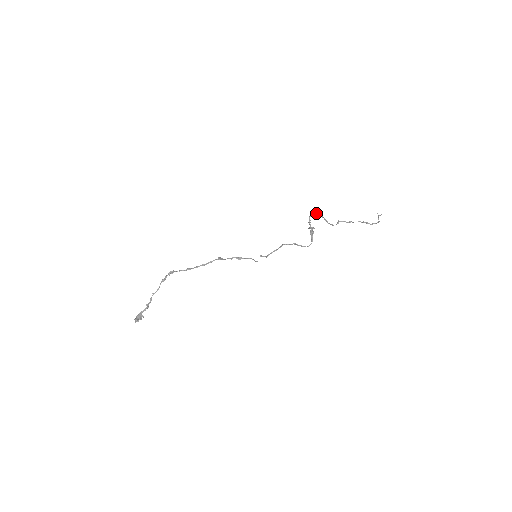
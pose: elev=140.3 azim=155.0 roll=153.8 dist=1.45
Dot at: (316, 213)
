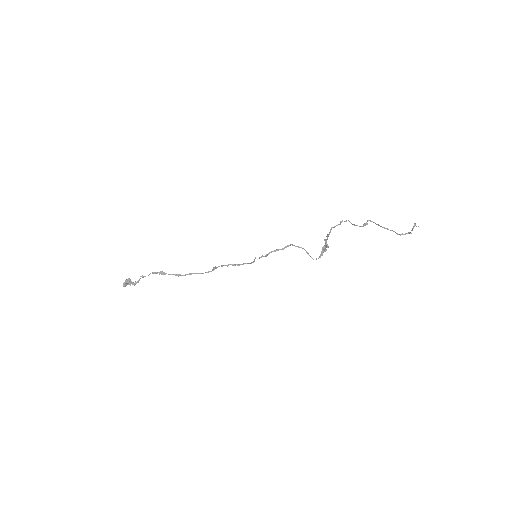
Dot at: occluded
